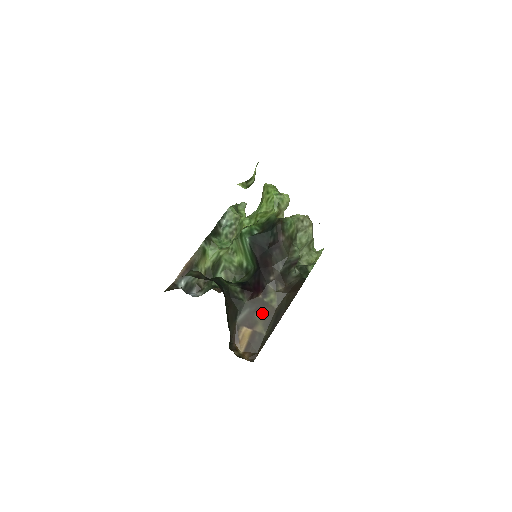
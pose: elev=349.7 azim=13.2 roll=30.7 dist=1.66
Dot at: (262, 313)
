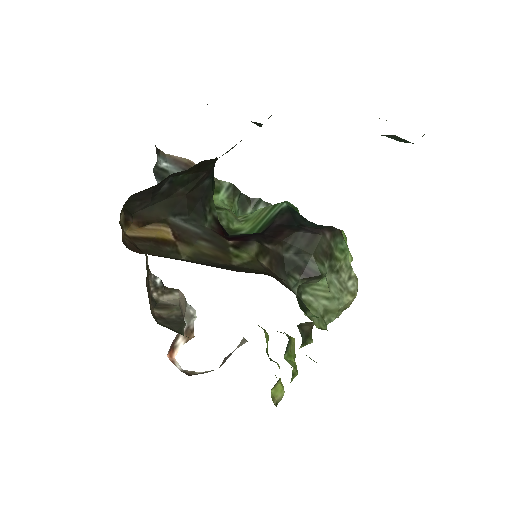
Dot at: (210, 248)
